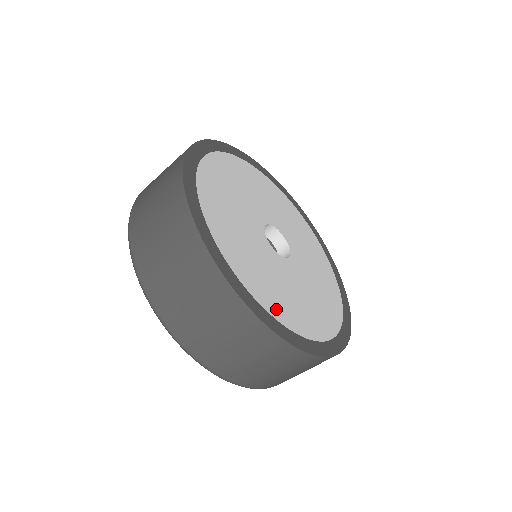
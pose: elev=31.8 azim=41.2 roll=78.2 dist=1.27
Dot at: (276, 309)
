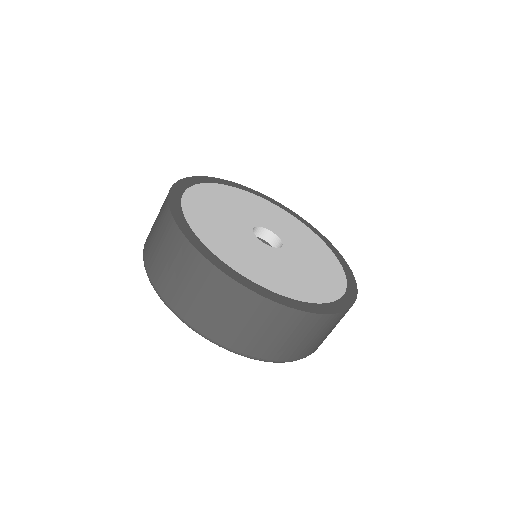
Dot at: (283, 289)
